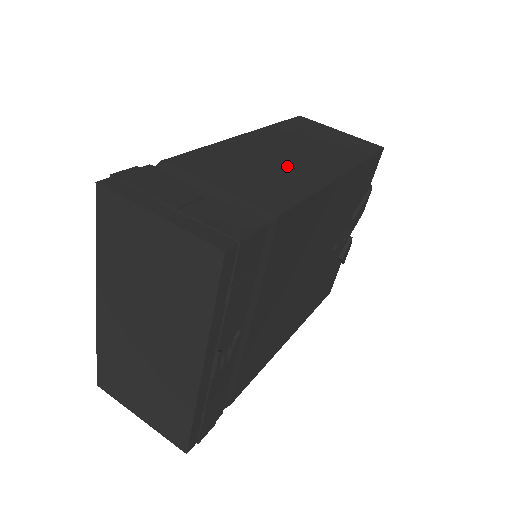
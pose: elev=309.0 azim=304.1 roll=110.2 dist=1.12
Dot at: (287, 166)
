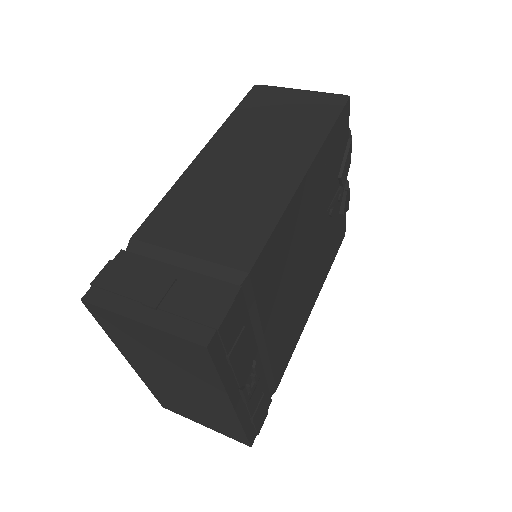
Dot at: (249, 186)
